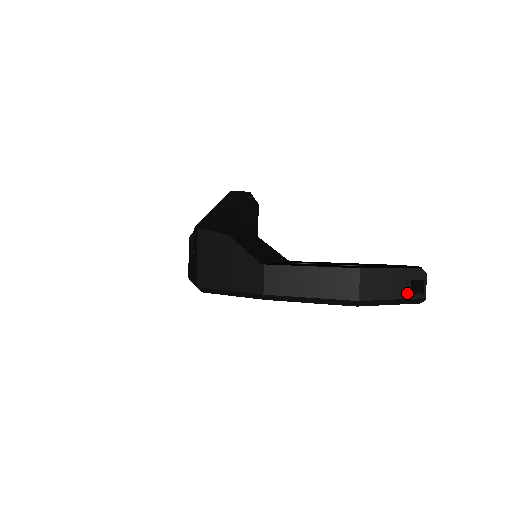
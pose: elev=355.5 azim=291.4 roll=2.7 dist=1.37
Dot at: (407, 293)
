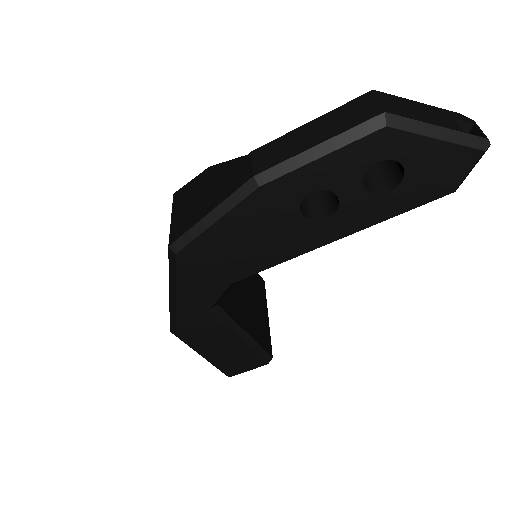
Dot at: (456, 127)
